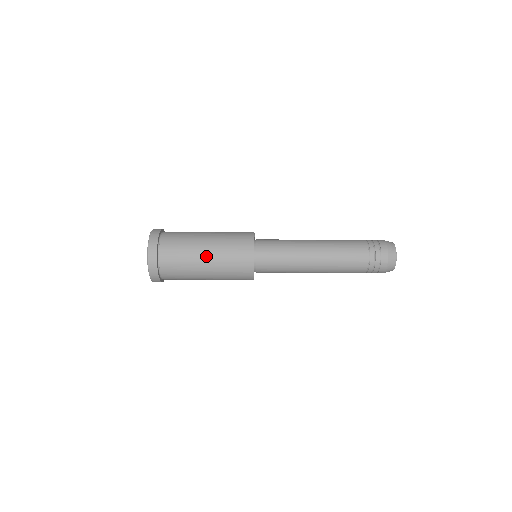
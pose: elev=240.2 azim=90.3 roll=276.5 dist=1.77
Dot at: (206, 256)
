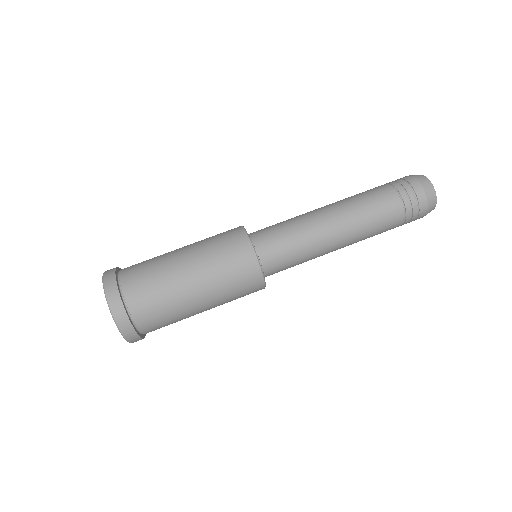
Dot at: (184, 256)
